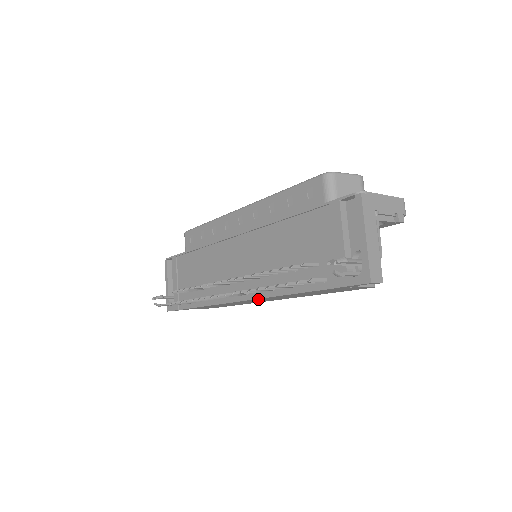
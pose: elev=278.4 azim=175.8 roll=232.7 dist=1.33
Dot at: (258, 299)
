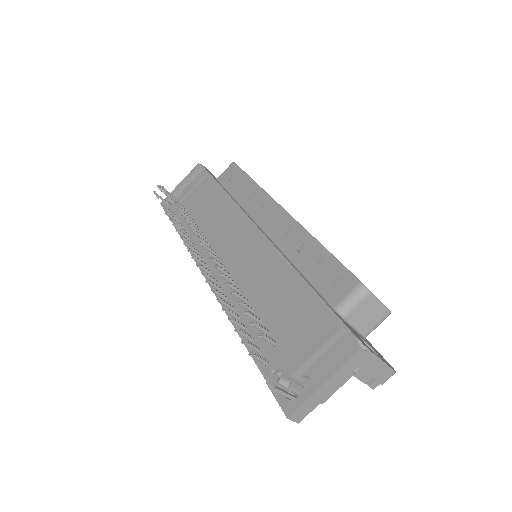
Dot at: occluded
